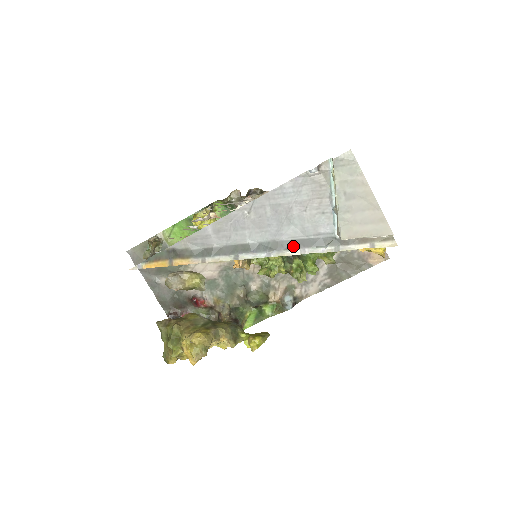
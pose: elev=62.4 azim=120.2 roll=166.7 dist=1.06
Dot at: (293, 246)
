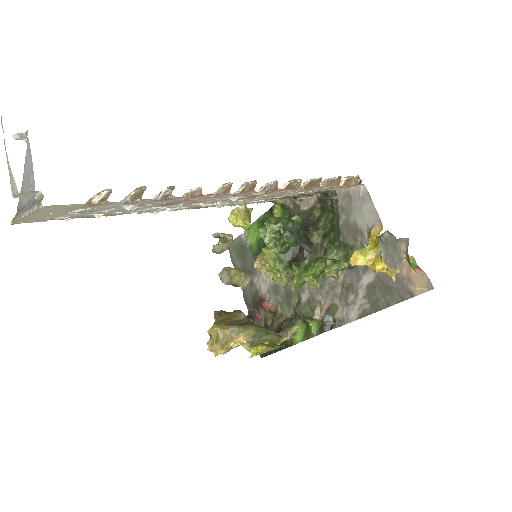
Dot at: (29, 207)
